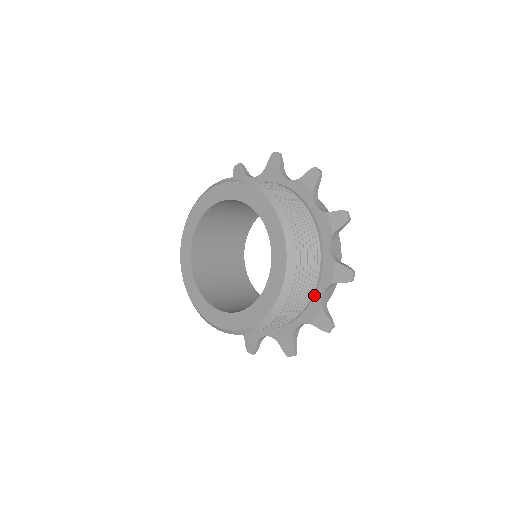
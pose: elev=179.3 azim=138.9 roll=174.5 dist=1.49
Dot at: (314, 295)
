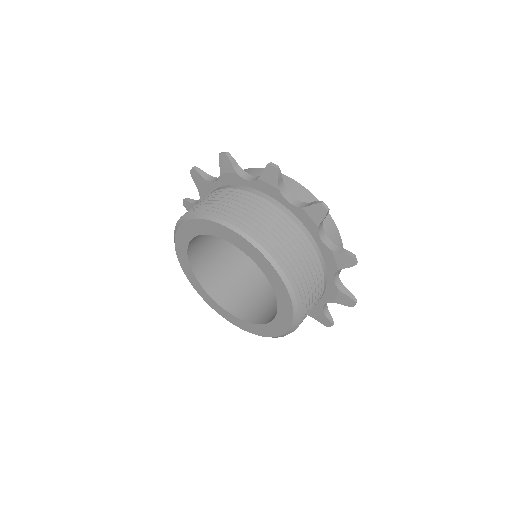
Dot at: occluded
